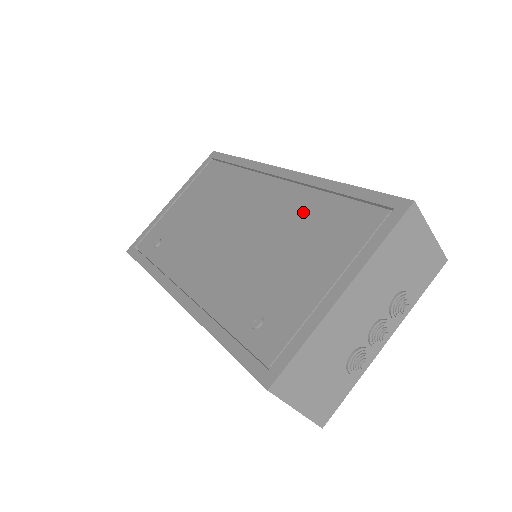
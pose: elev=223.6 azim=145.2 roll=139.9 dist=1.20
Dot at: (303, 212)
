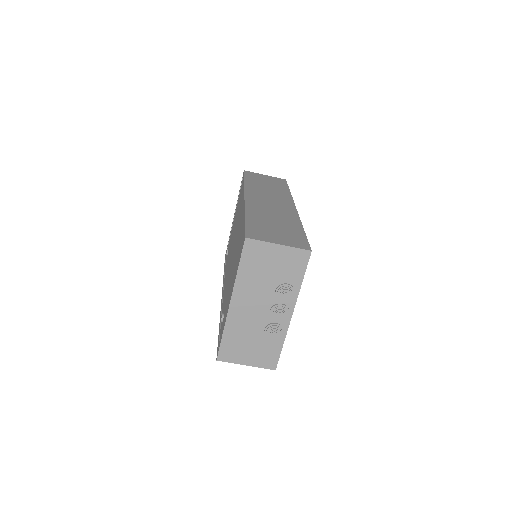
Dot at: occluded
